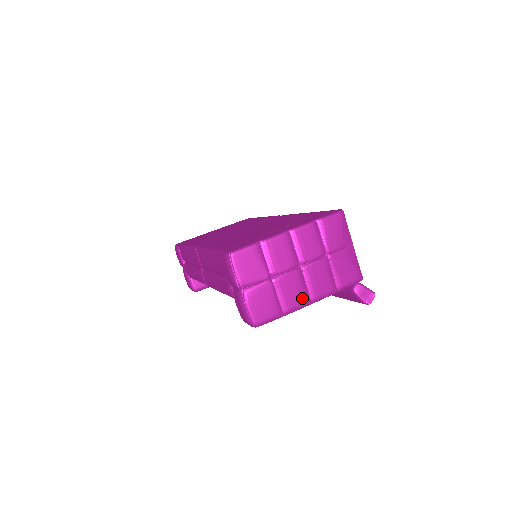
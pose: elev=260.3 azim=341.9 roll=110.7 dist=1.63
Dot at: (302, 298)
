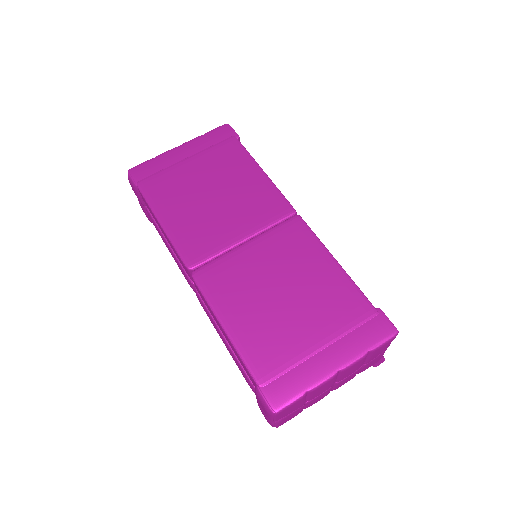
Dot at: occluded
